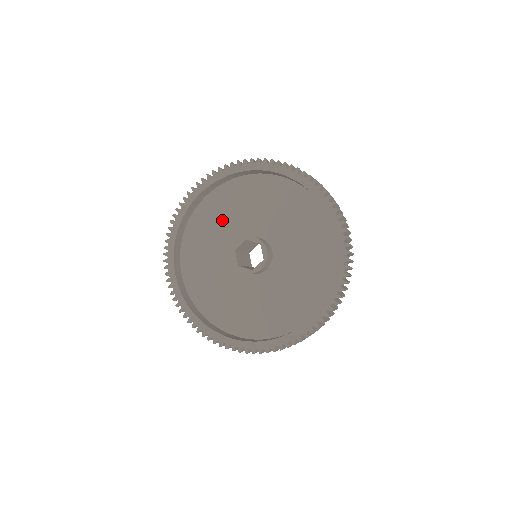
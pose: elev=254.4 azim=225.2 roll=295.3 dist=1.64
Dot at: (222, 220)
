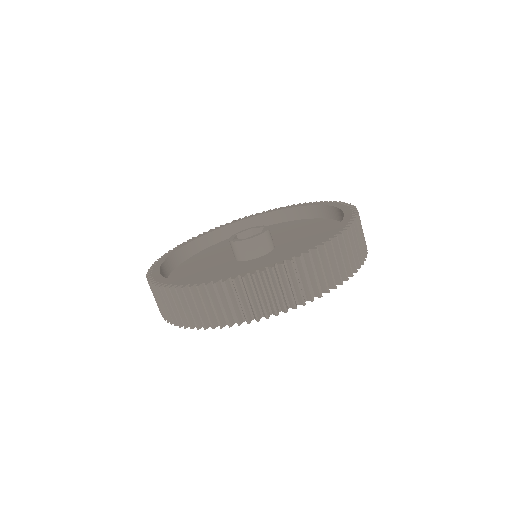
Dot at: occluded
